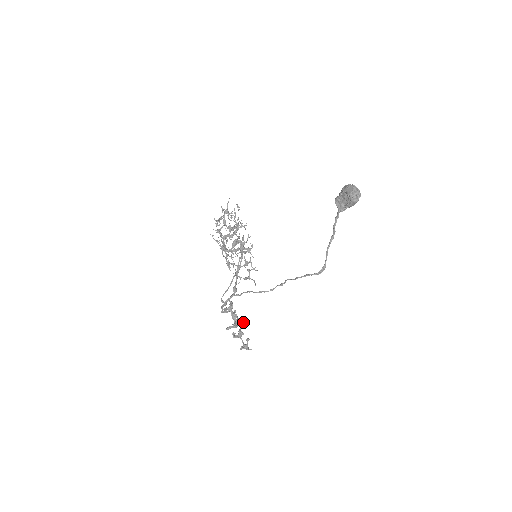
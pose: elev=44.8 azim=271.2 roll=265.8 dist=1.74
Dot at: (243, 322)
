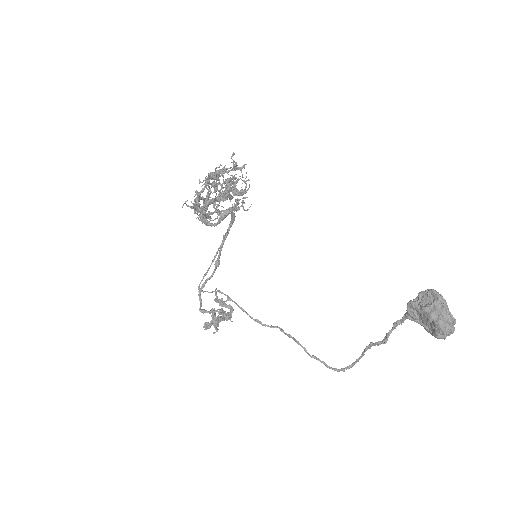
Dot at: (227, 320)
